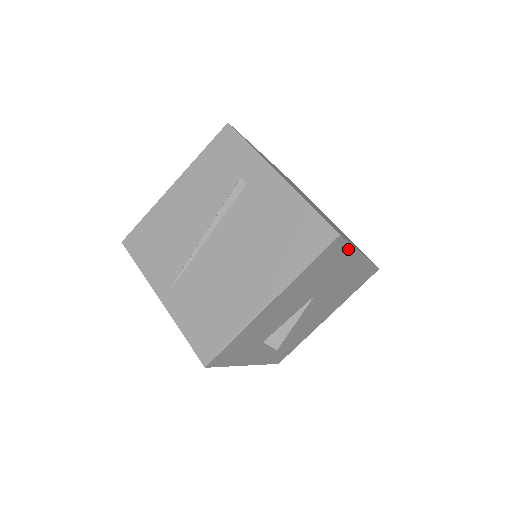
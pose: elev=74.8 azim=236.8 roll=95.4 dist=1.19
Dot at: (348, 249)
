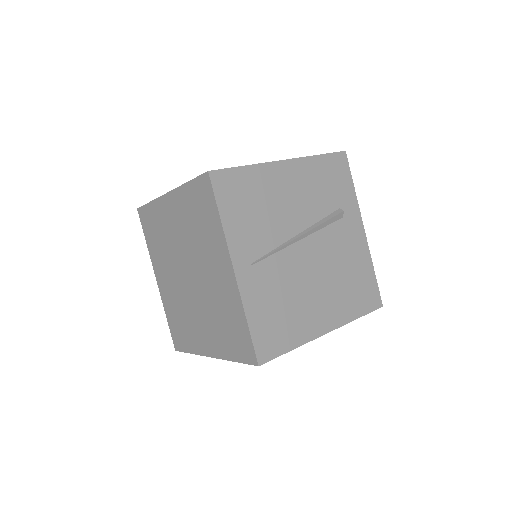
Dot at: occluded
